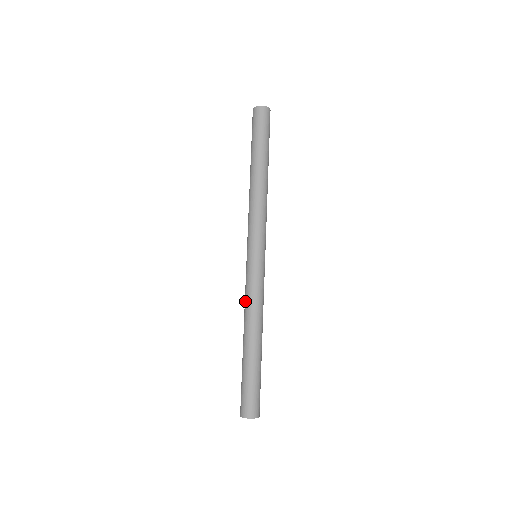
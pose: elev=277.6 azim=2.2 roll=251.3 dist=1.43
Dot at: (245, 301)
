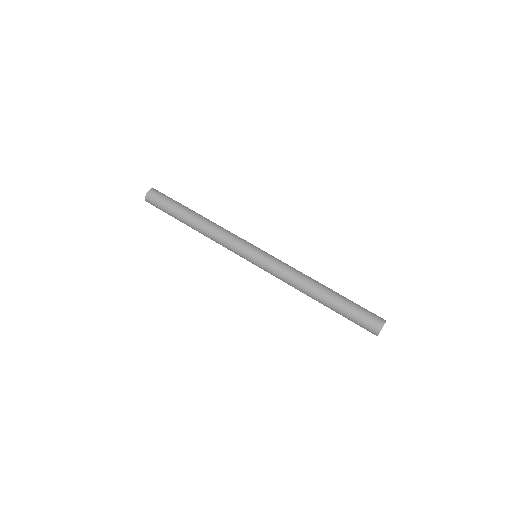
Dot at: occluded
